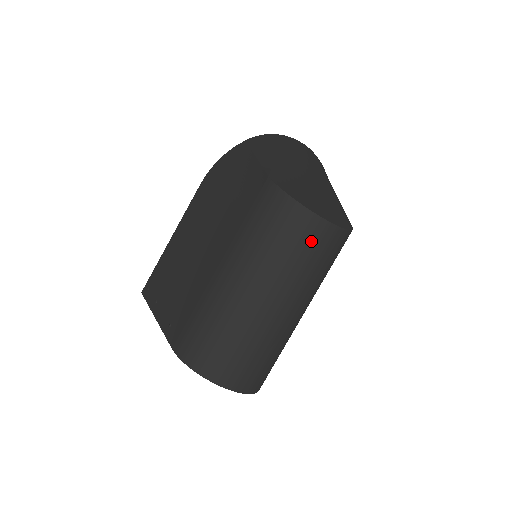
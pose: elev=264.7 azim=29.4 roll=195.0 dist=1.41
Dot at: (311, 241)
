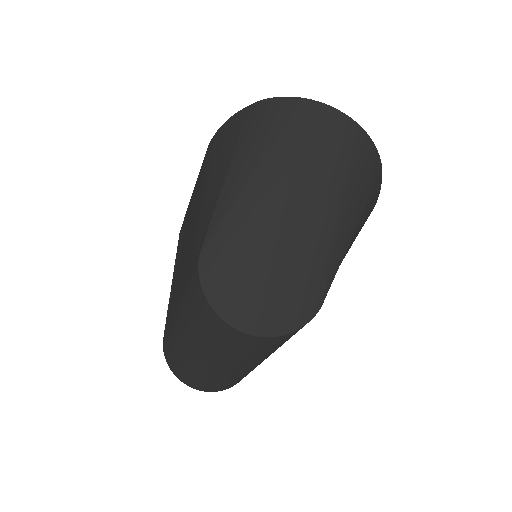
Dot at: (236, 343)
